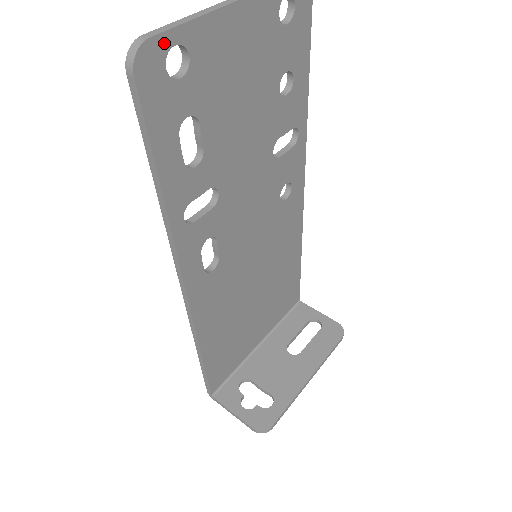
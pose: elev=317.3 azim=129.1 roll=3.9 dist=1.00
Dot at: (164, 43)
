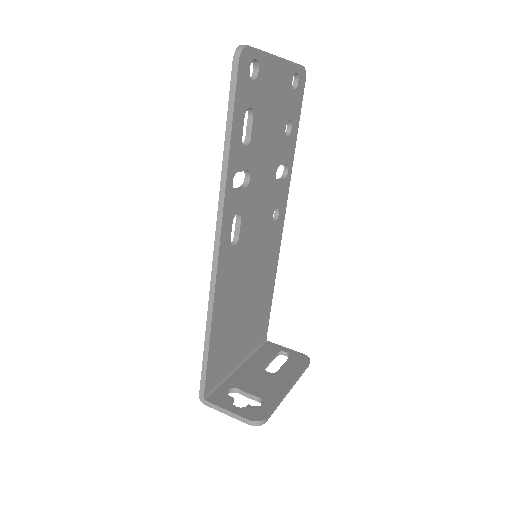
Dot at: (252, 54)
